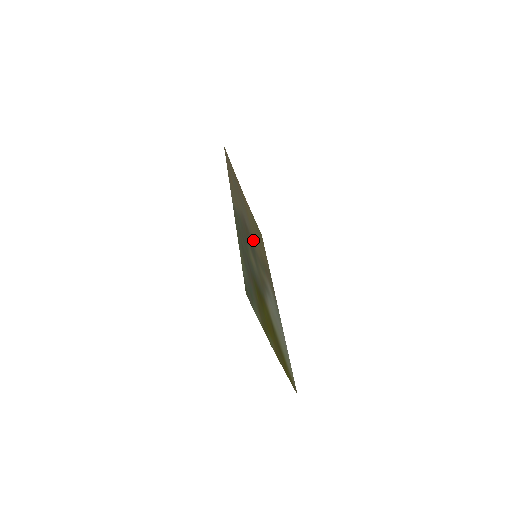
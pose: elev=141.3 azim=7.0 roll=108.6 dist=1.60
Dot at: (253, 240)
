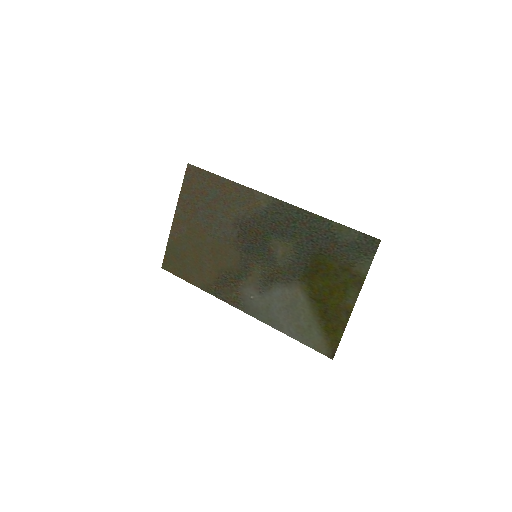
Dot at: (231, 248)
